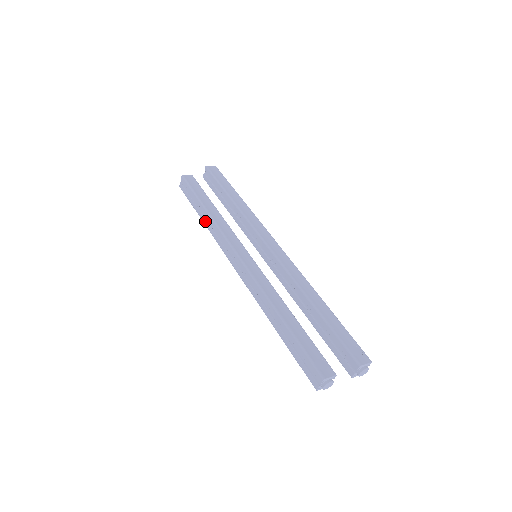
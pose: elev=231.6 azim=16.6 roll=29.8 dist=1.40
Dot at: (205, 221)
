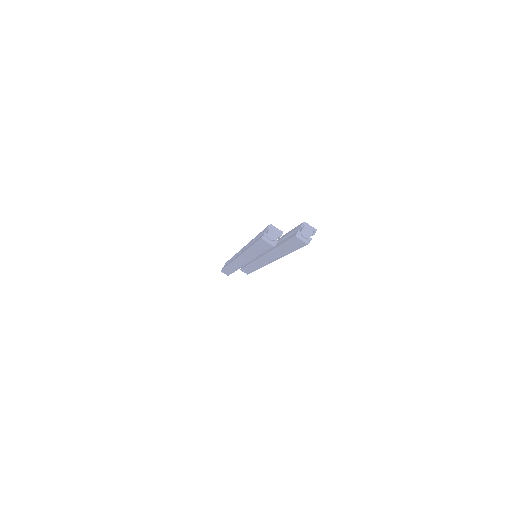
Dot at: occluded
